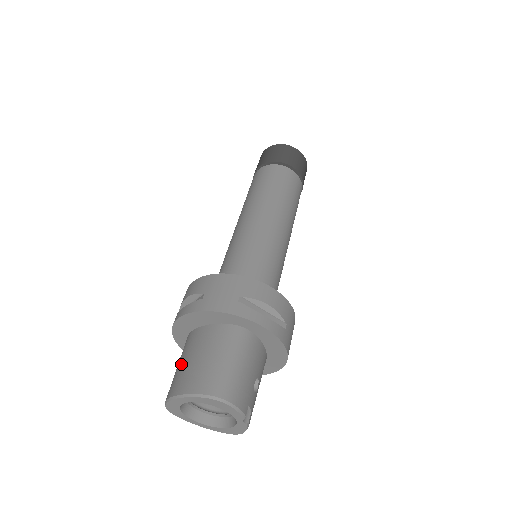
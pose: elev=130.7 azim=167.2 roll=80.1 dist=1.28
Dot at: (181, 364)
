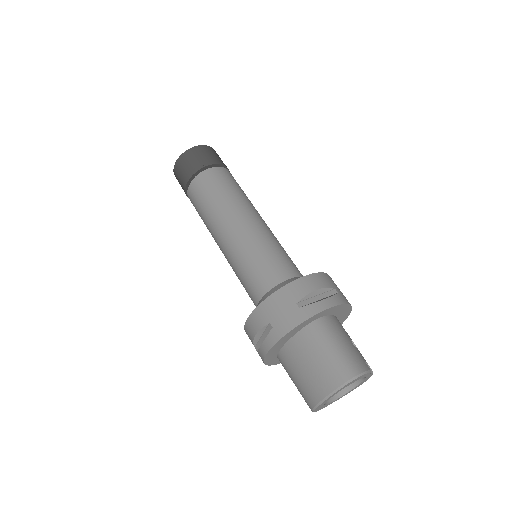
Dot at: (298, 379)
